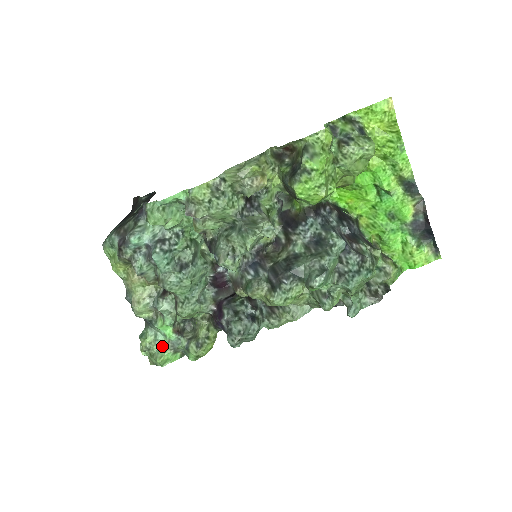
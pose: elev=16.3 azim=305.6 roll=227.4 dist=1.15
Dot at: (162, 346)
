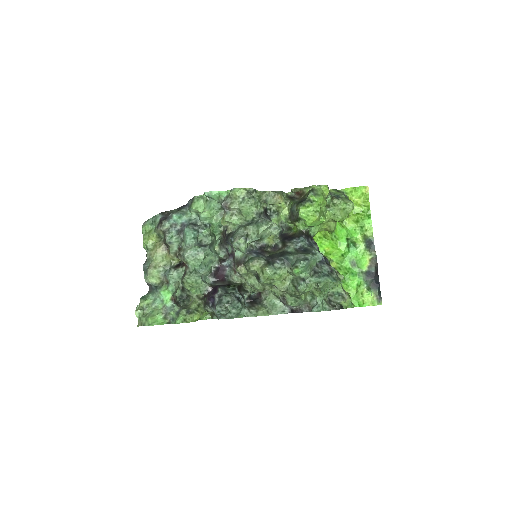
Dot at: (157, 309)
